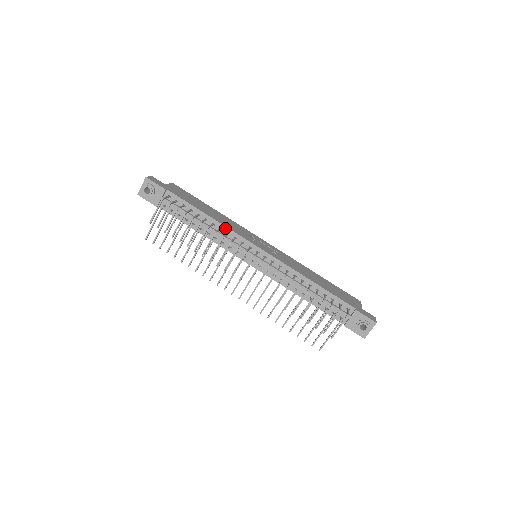
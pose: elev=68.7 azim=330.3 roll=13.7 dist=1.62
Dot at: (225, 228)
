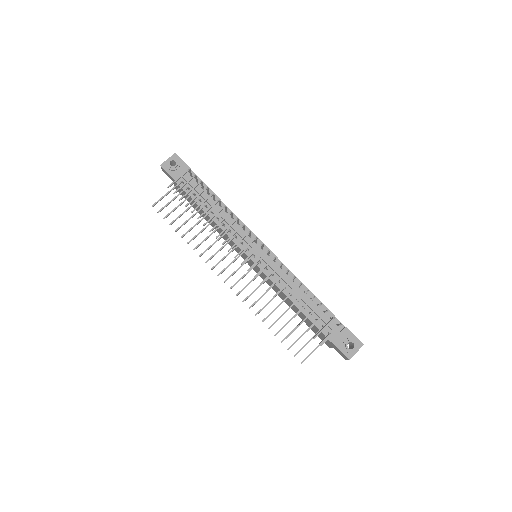
Dot at: (236, 218)
